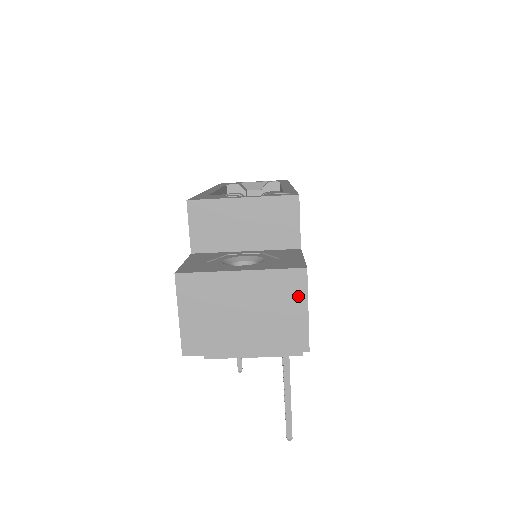
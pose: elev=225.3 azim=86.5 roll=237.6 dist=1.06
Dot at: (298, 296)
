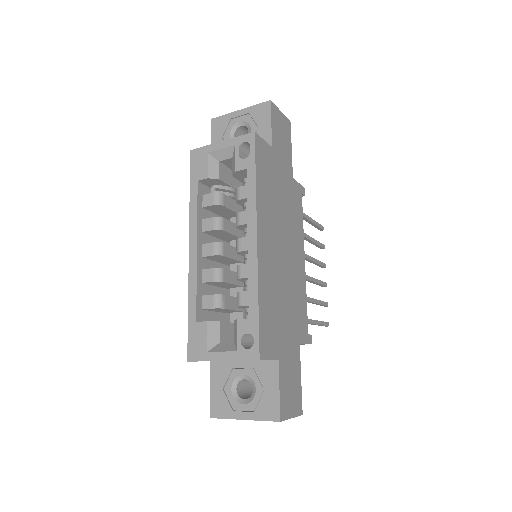
Dot at: occluded
